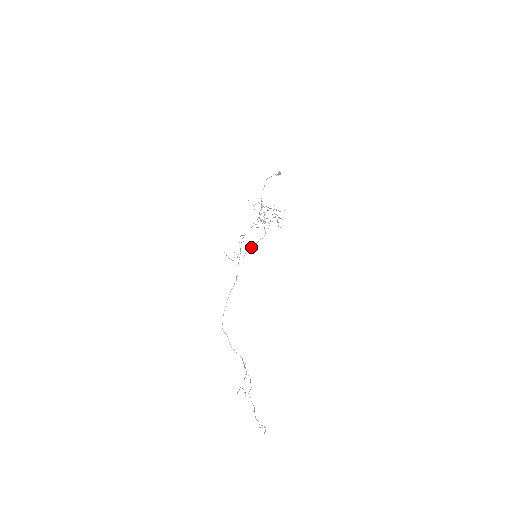
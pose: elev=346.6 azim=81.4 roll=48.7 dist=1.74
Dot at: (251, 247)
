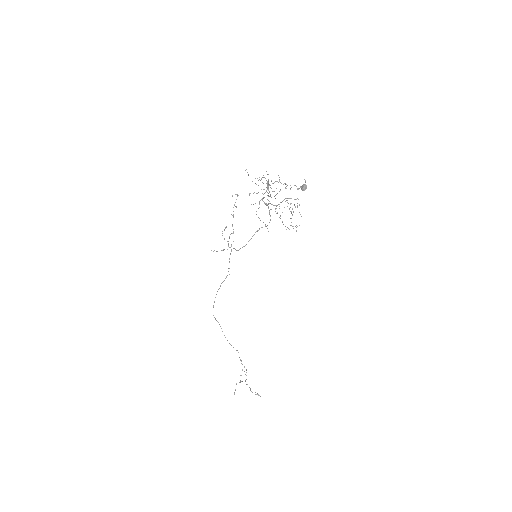
Dot at: (249, 240)
